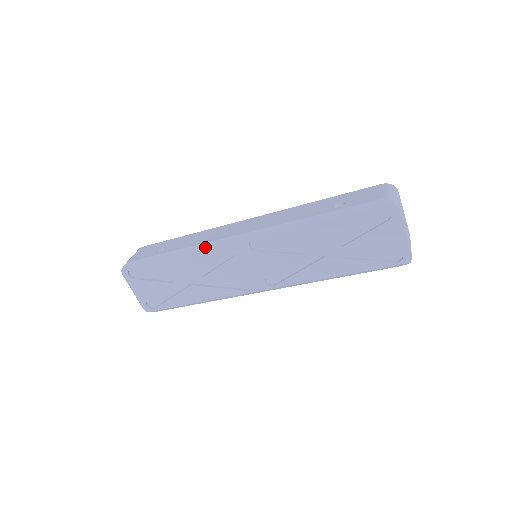
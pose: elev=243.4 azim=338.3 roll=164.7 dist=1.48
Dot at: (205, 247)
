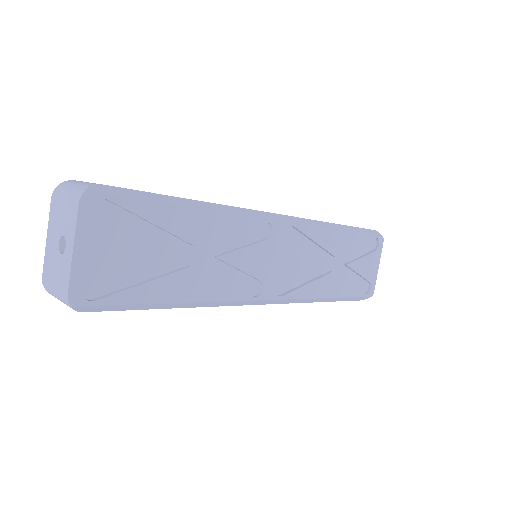
Dot at: (242, 212)
